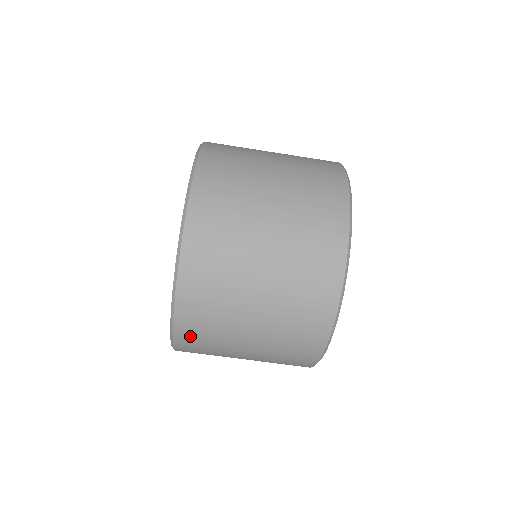
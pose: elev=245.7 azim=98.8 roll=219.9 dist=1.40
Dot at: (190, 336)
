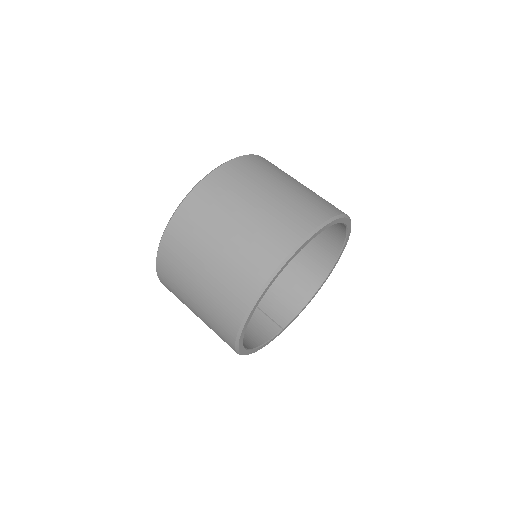
Dot at: (167, 255)
